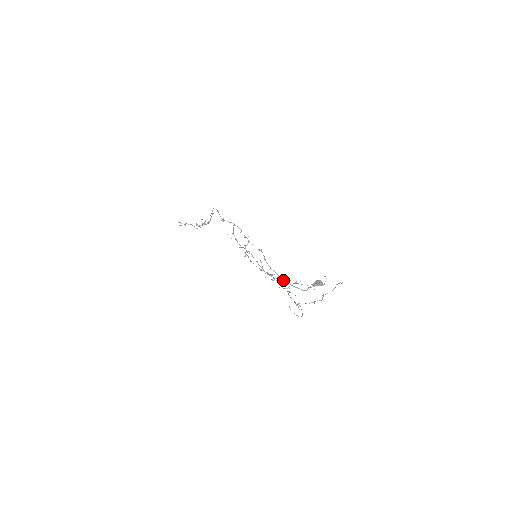
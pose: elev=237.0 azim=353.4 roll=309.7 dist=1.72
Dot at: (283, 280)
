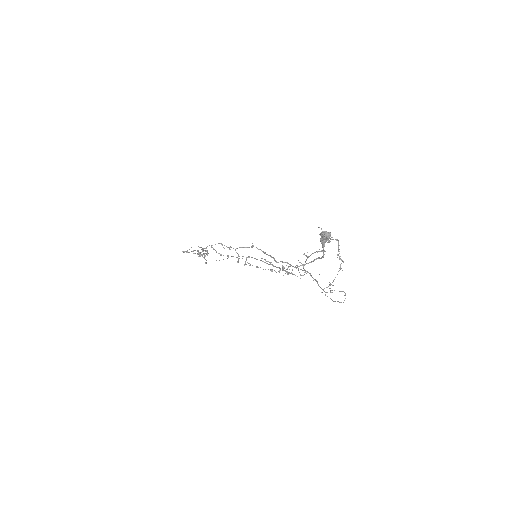
Dot at: (294, 267)
